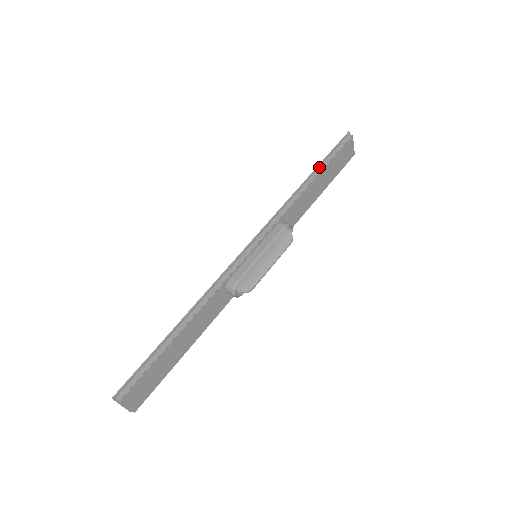
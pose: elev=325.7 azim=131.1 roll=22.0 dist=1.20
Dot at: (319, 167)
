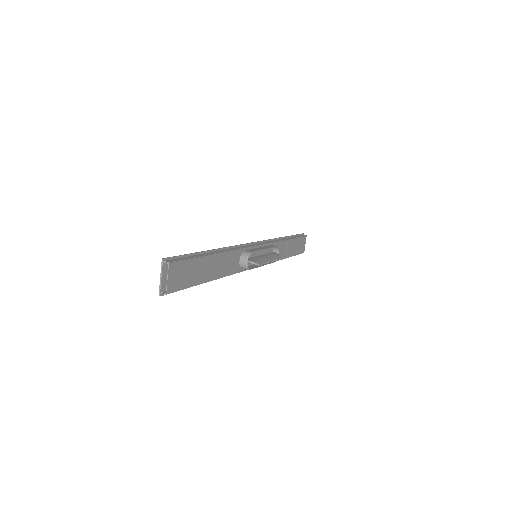
Dot at: (290, 237)
